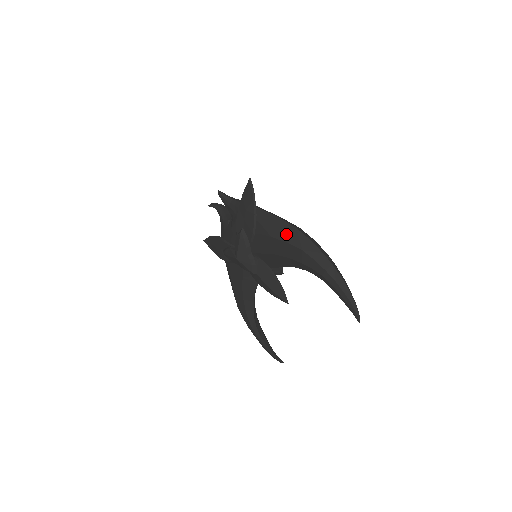
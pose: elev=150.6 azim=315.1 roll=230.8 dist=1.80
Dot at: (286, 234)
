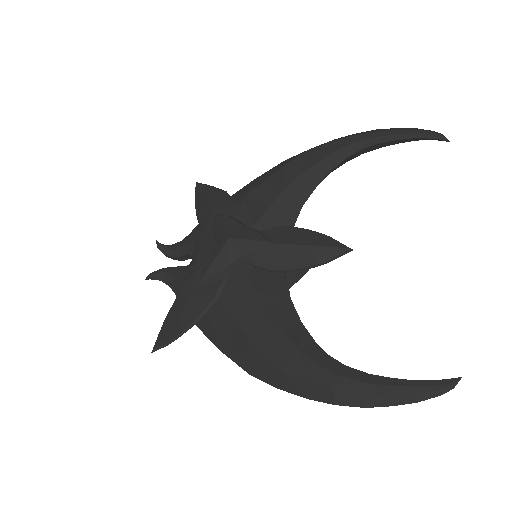
Dot at: (277, 167)
